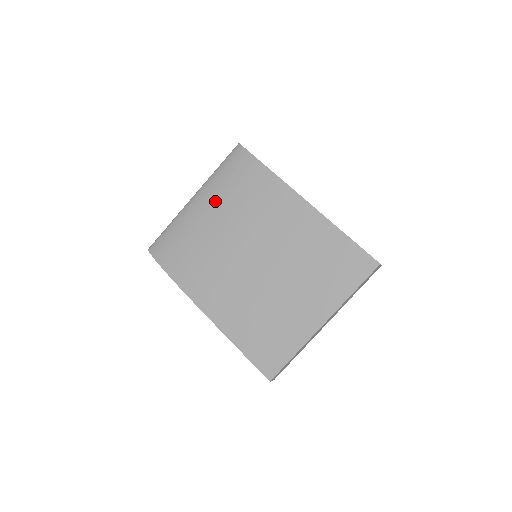
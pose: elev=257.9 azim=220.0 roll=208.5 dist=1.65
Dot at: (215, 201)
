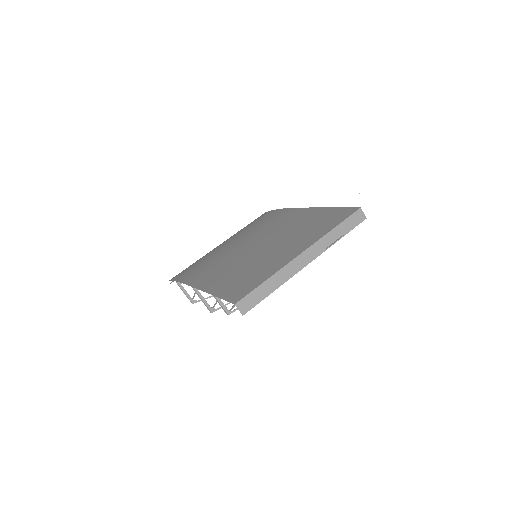
Dot at: (232, 237)
